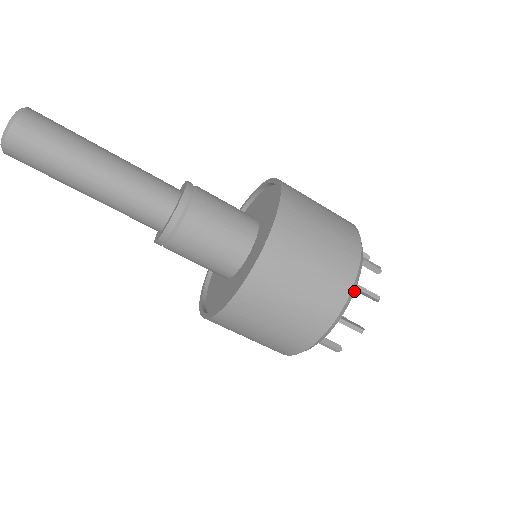
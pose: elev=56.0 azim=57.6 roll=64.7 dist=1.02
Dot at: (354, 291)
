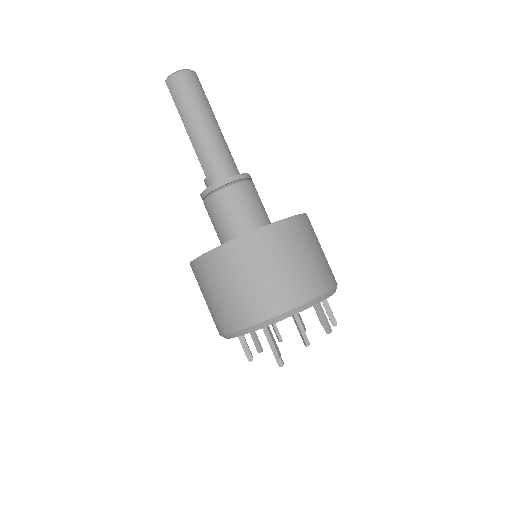
Dot at: (322, 300)
